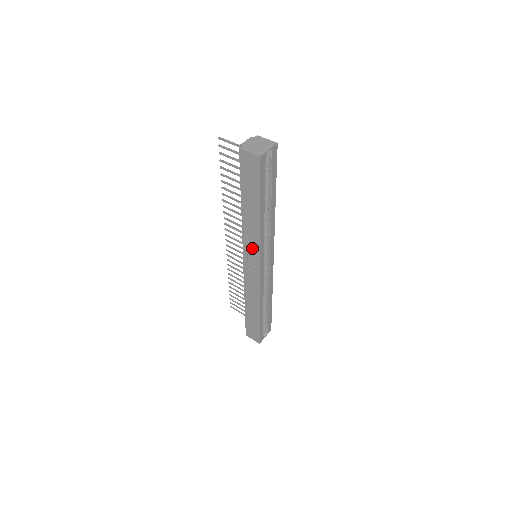
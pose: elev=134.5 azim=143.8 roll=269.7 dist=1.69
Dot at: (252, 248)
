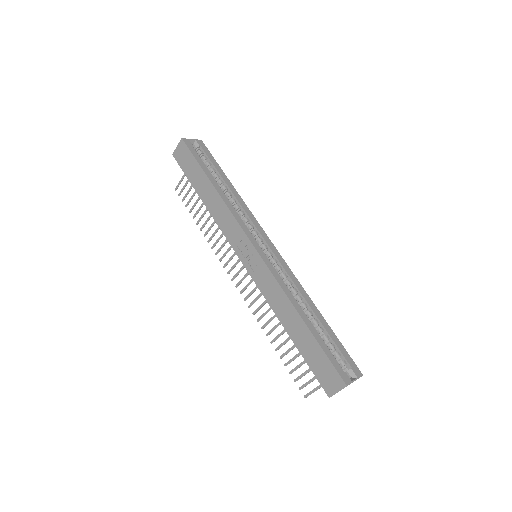
Dot at: (234, 231)
